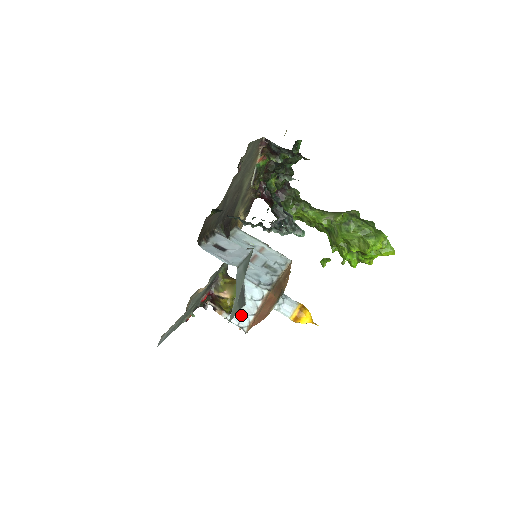
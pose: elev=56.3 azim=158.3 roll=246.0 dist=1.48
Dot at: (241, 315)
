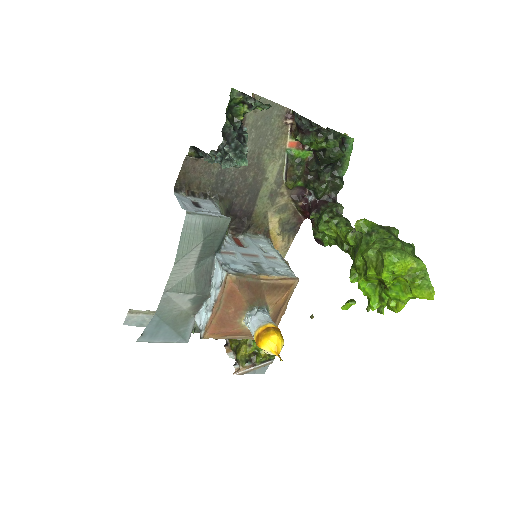
Dot at: (205, 312)
